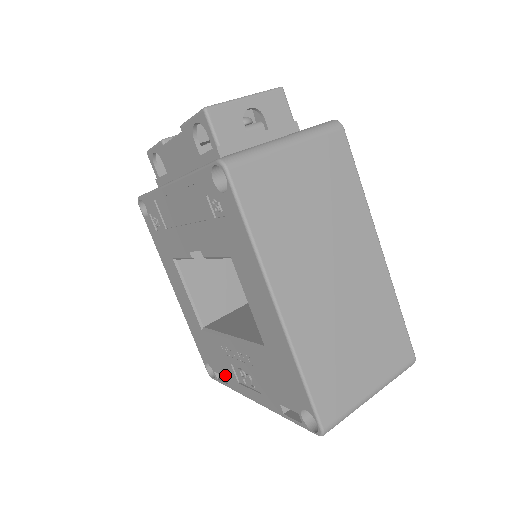
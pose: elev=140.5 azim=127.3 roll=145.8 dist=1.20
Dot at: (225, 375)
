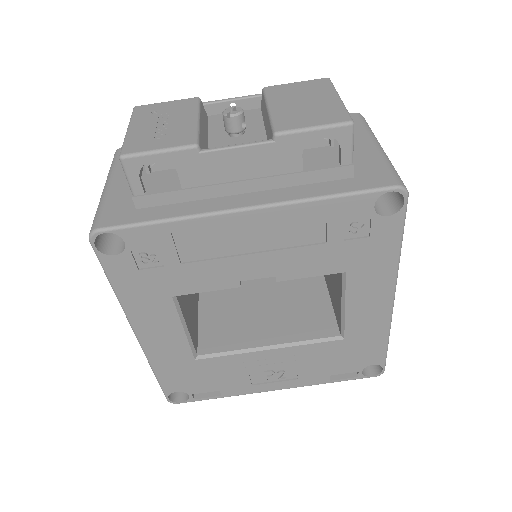
Dot at: (223, 388)
